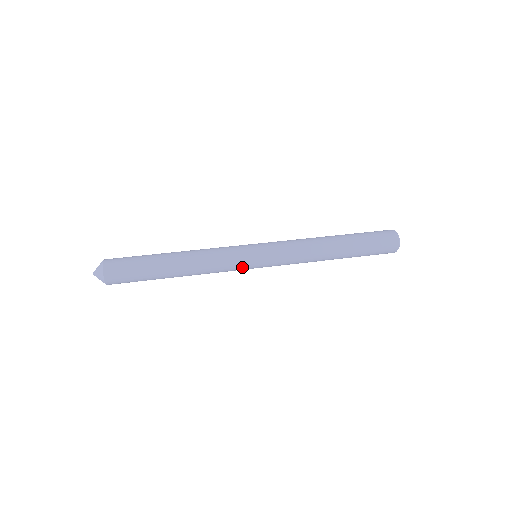
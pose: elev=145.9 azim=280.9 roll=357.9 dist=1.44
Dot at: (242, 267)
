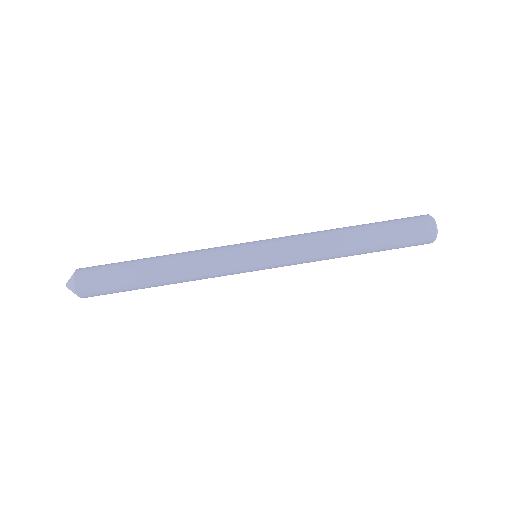
Dot at: occluded
